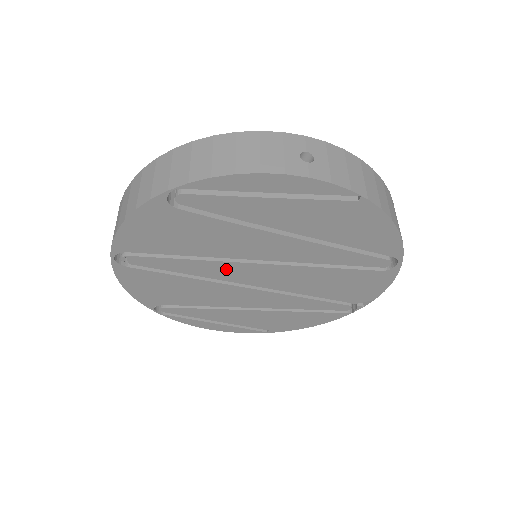
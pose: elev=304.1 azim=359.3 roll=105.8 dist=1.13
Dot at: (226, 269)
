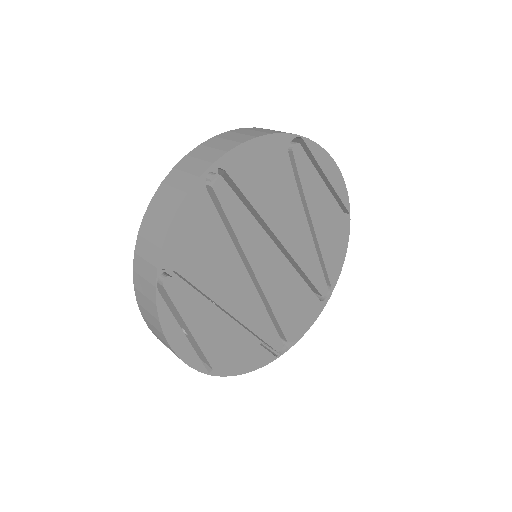
Dot at: (259, 243)
